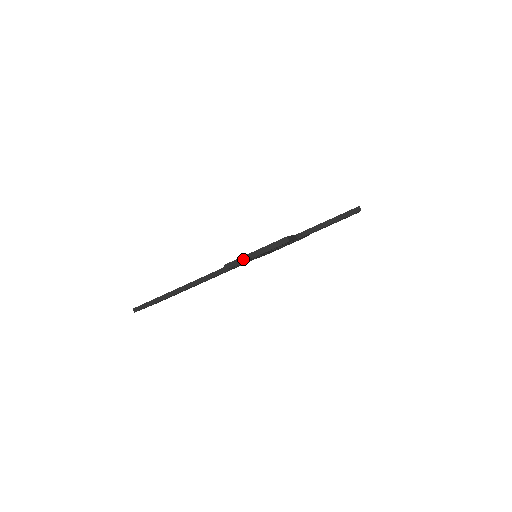
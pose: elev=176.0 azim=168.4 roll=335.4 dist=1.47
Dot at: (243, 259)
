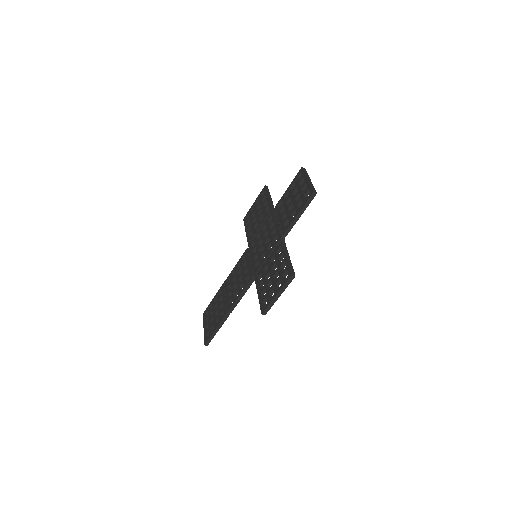
Dot at: (272, 304)
